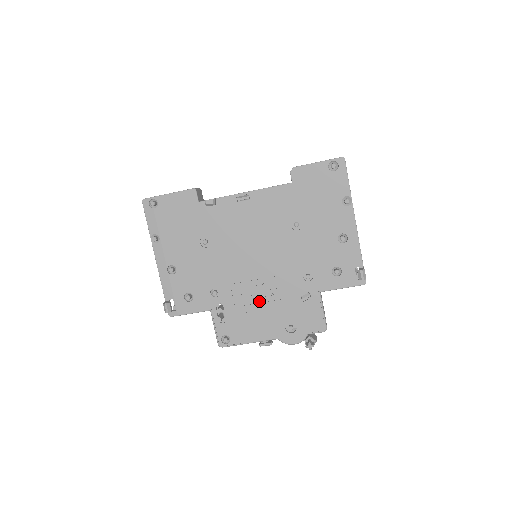
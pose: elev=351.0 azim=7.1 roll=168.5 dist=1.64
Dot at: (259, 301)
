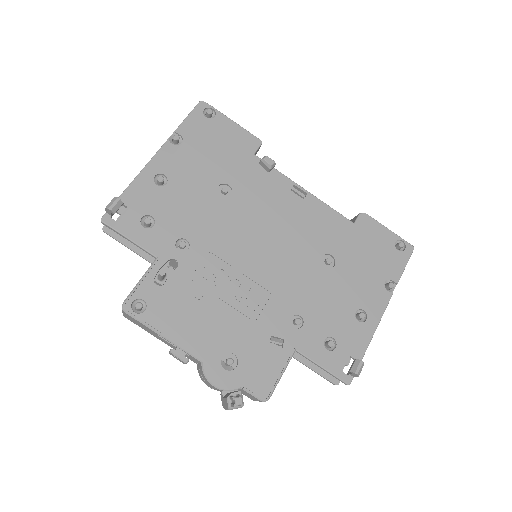
Dot at: (222, 299)
